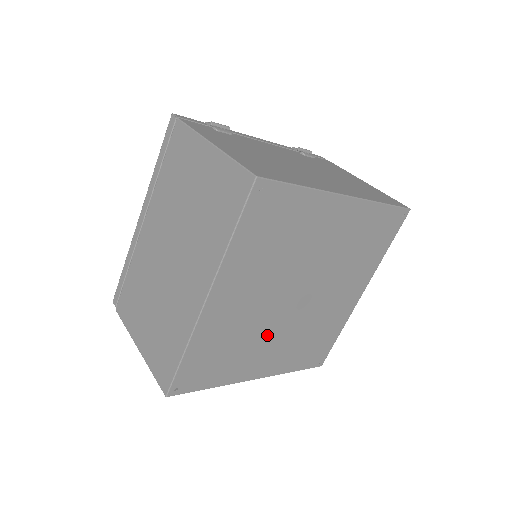
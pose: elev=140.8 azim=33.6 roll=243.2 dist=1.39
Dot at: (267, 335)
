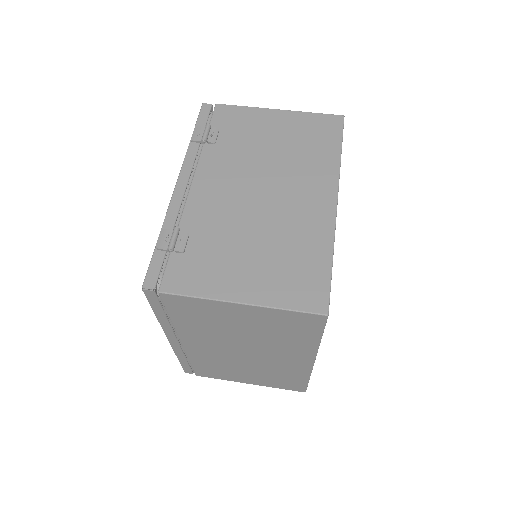
Dot at: occluded
